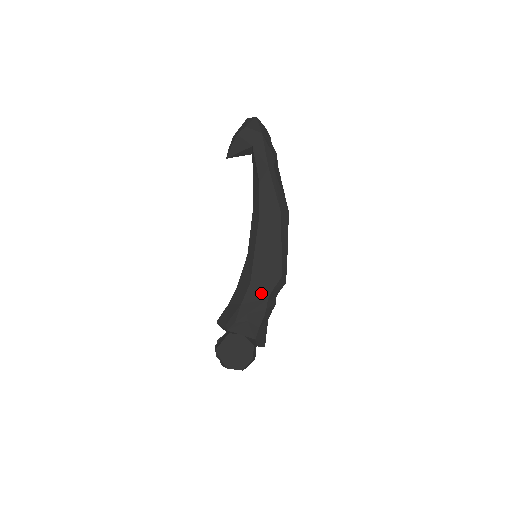
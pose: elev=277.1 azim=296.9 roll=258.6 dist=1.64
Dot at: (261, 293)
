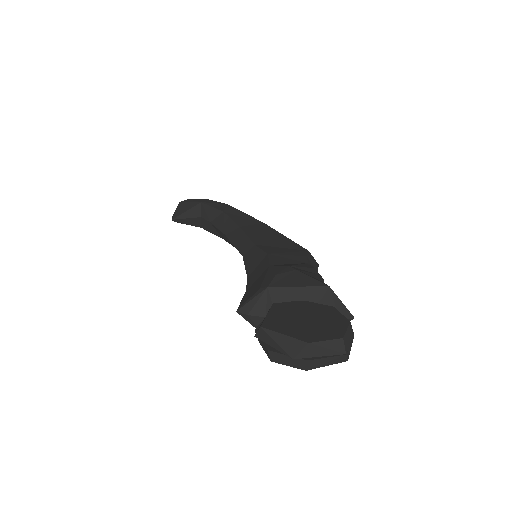
Dot at: (292, 260)
